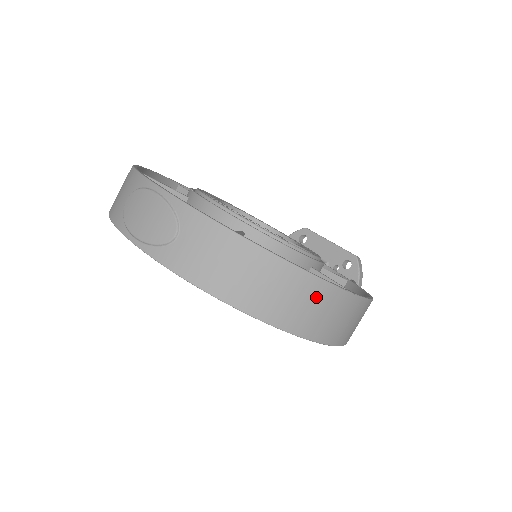
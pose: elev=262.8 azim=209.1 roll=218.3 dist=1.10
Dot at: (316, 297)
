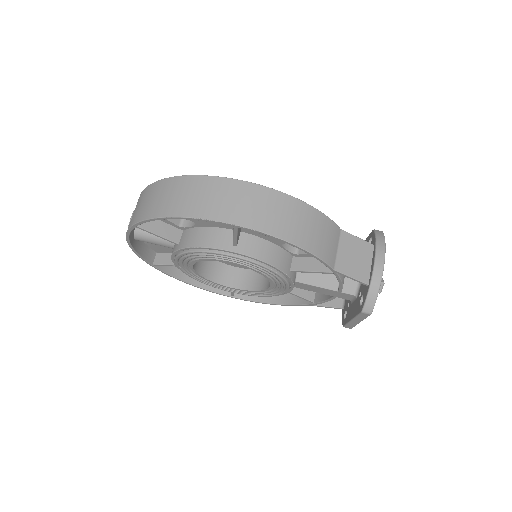
Dot at: (190, 187)
